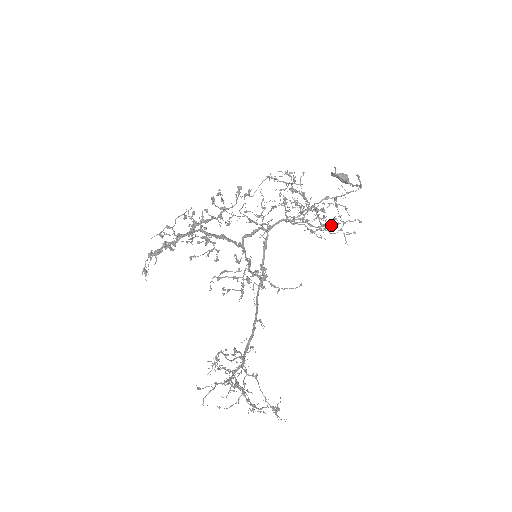
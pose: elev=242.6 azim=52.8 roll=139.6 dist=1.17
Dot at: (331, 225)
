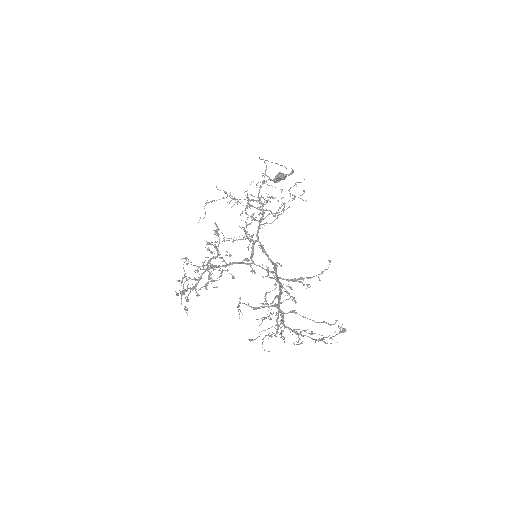
Dot at: occluded
